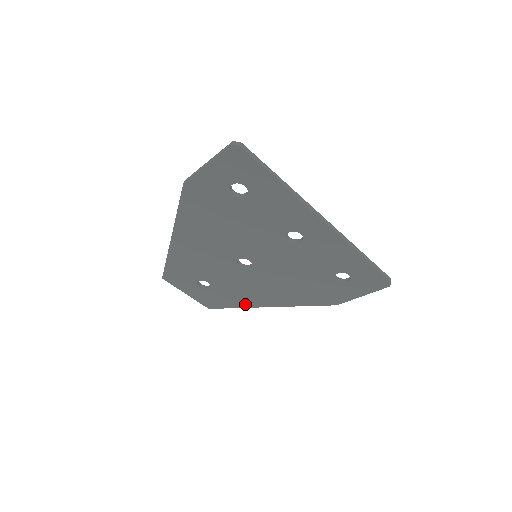
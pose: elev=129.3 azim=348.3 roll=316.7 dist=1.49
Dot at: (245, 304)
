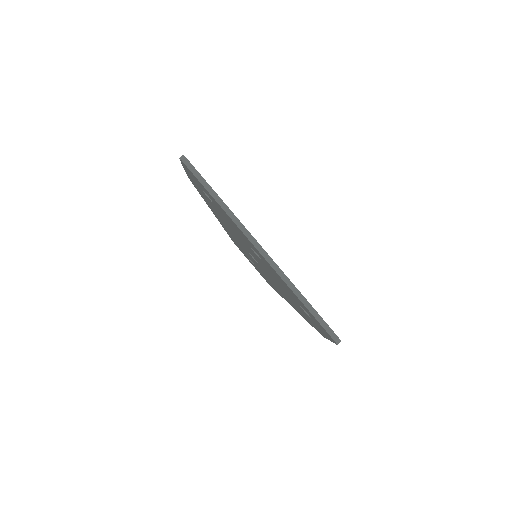
Dot at: (280, 294)
